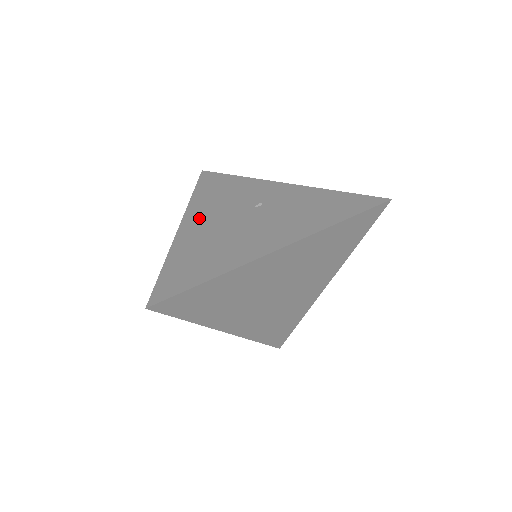
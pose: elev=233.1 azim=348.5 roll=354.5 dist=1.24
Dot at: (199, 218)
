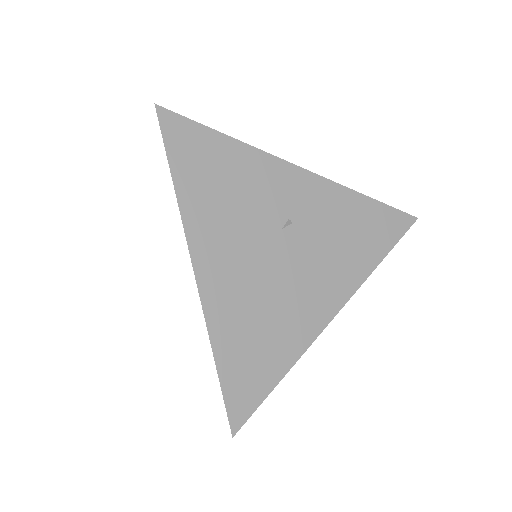
Dot at: (217, 254)
